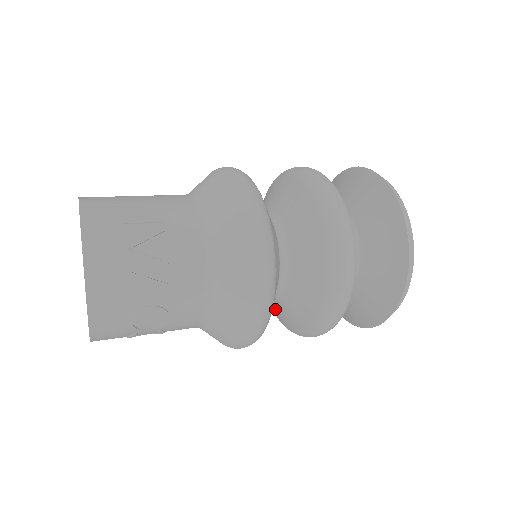
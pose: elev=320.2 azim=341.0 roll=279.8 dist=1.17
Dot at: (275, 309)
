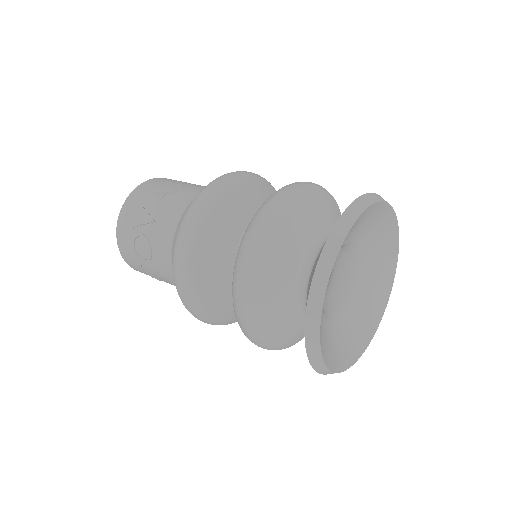
Dot at: occluded
